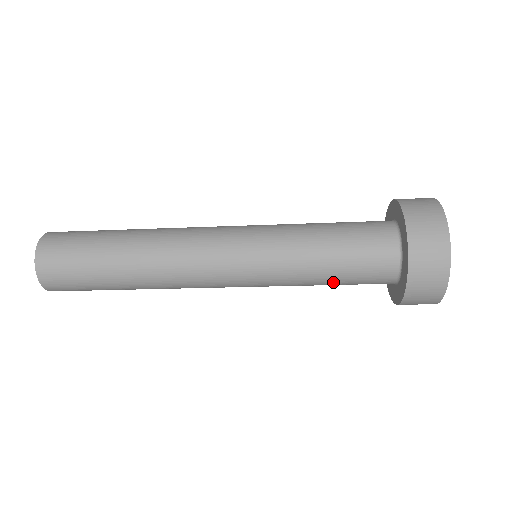
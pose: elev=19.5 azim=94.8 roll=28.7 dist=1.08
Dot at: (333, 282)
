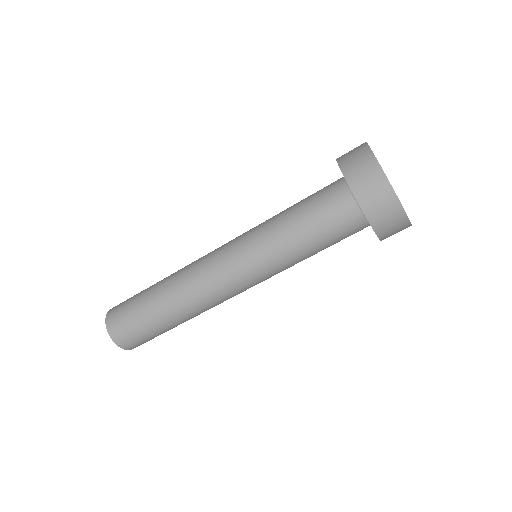
Dot at: (320, 249)
